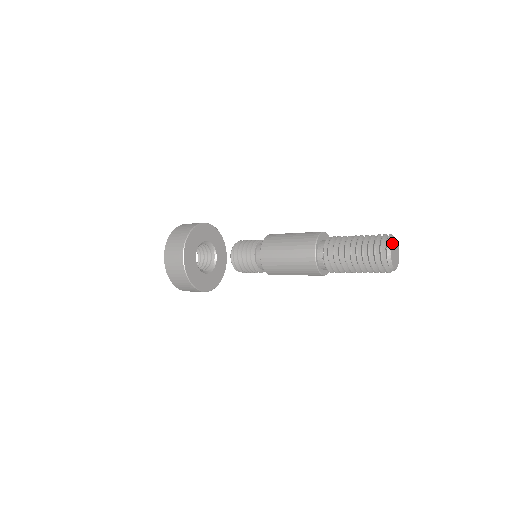
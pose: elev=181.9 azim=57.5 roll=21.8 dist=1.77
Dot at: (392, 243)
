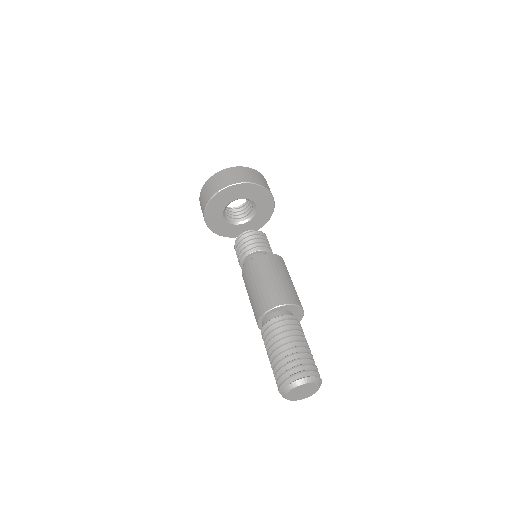
Dot at: (301, 385)
